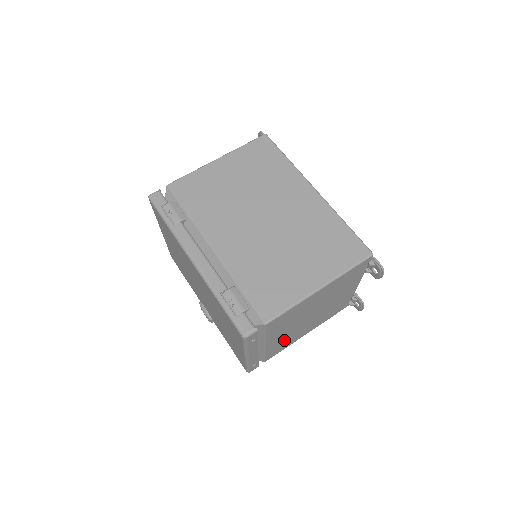
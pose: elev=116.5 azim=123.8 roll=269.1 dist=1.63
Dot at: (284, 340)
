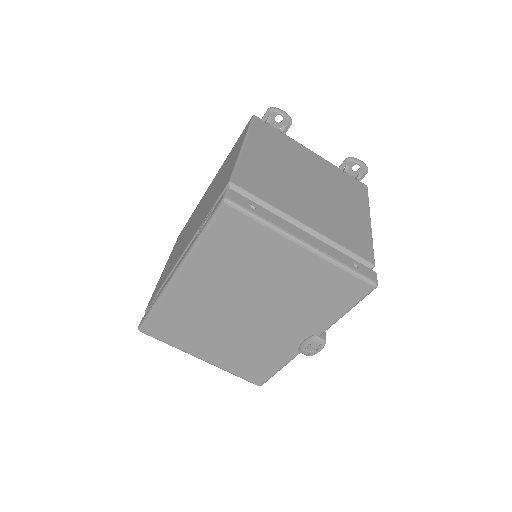
Dot at: (335, 224)
